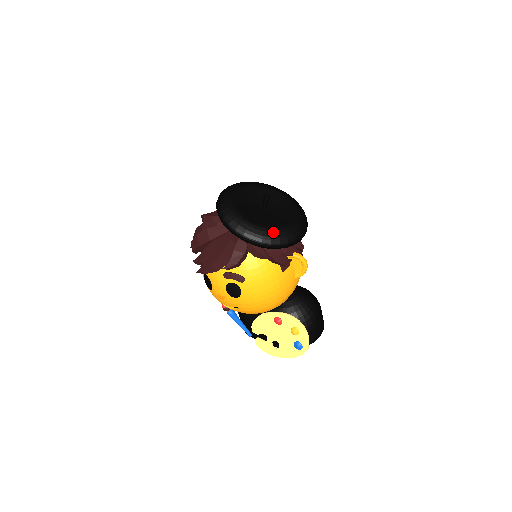
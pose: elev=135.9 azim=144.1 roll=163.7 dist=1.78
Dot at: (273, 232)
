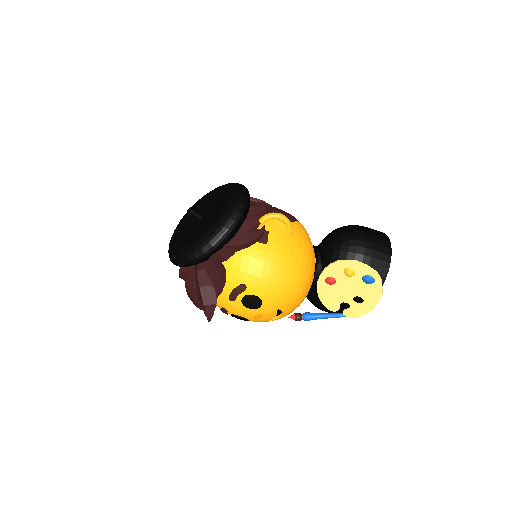
Dot at: (212, 228)
